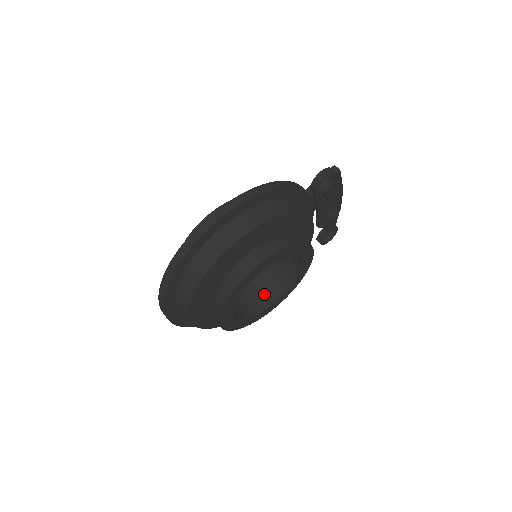
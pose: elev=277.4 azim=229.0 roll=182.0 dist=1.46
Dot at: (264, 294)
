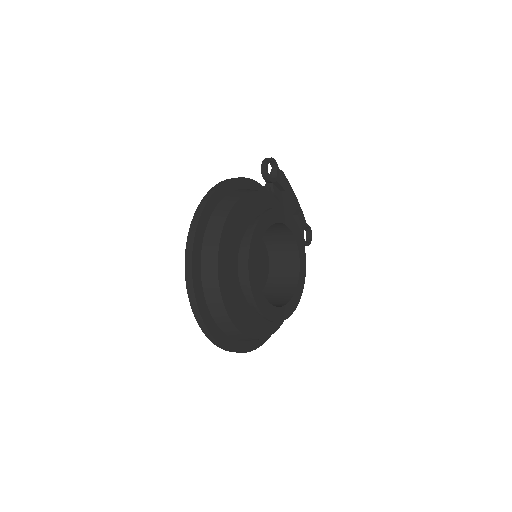
Dot at: (283, 290)
